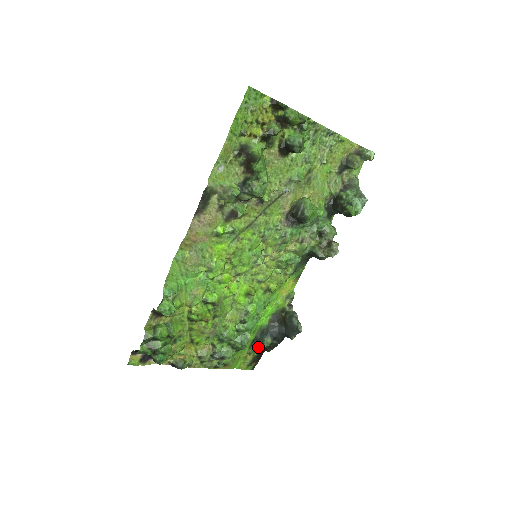
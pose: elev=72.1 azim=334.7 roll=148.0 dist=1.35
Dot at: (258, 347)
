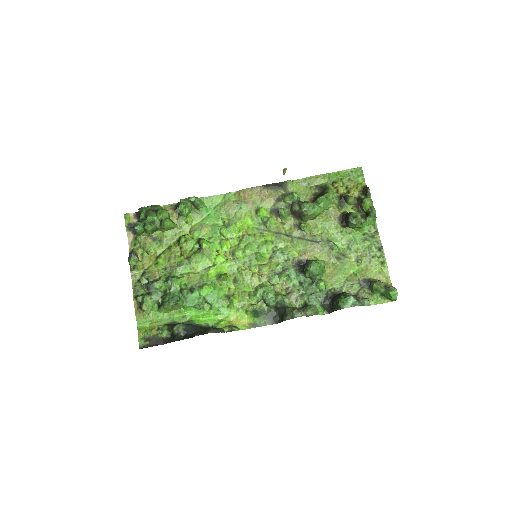
Dot at: (169, 331)
